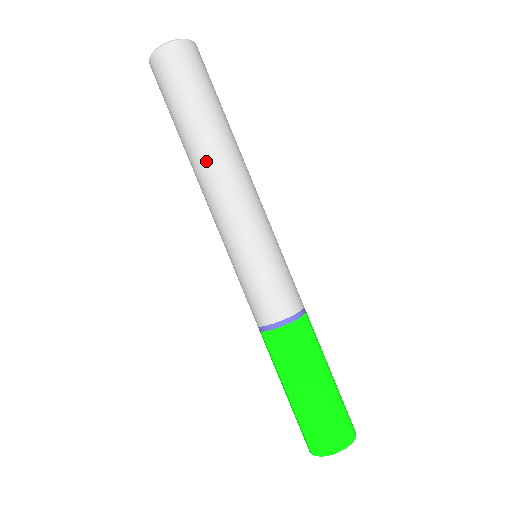
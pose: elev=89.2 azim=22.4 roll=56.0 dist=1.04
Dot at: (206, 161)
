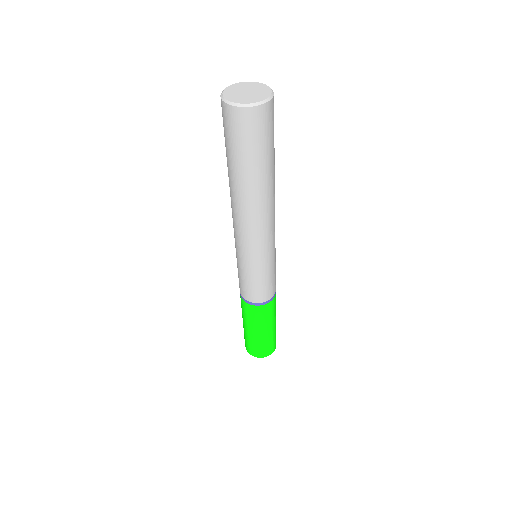
Dot at: (261, 206)
